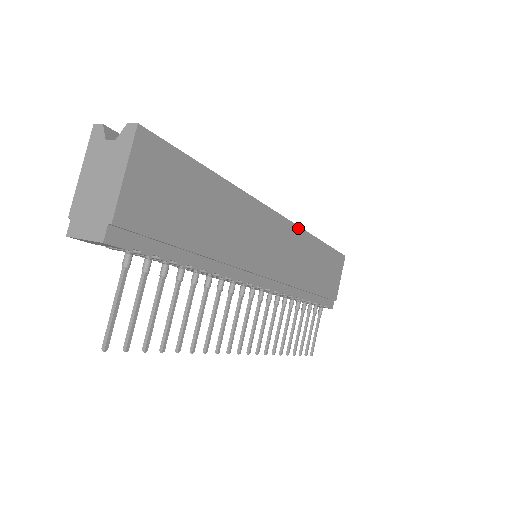
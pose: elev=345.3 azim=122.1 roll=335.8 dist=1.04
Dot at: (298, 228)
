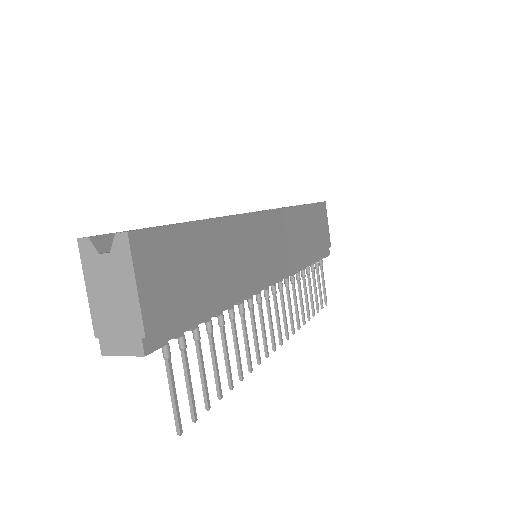
Dot at: (283, 210)
